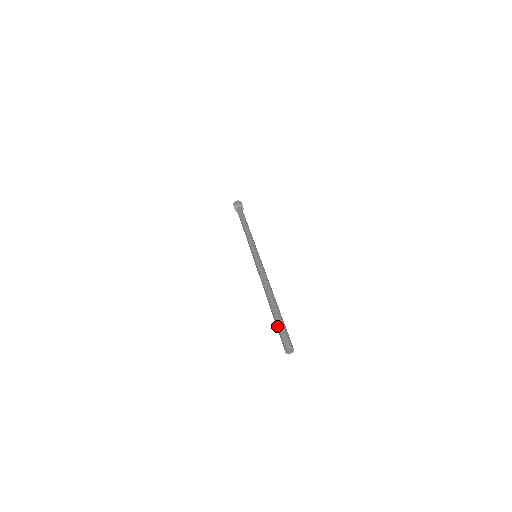
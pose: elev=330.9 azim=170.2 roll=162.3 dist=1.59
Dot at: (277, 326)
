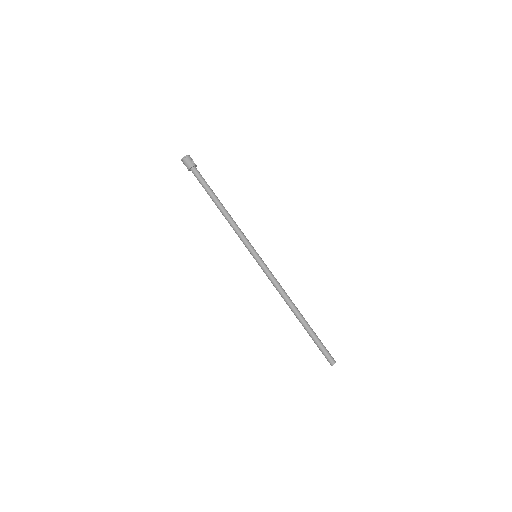
Dot at: occluded
